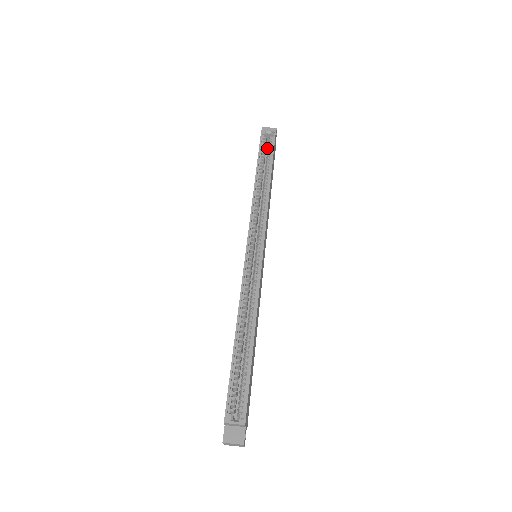
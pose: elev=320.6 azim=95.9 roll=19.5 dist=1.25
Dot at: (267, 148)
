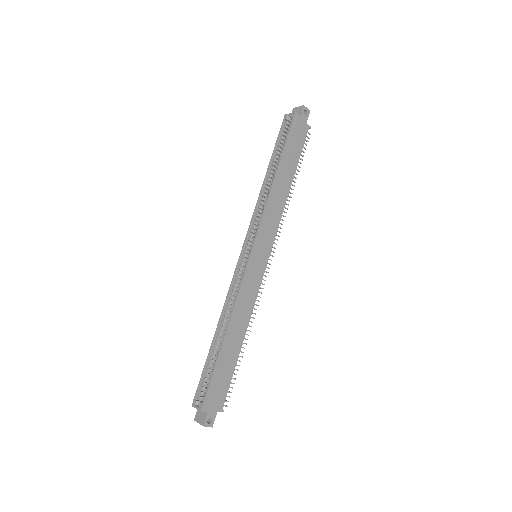
Dot at: occluded
